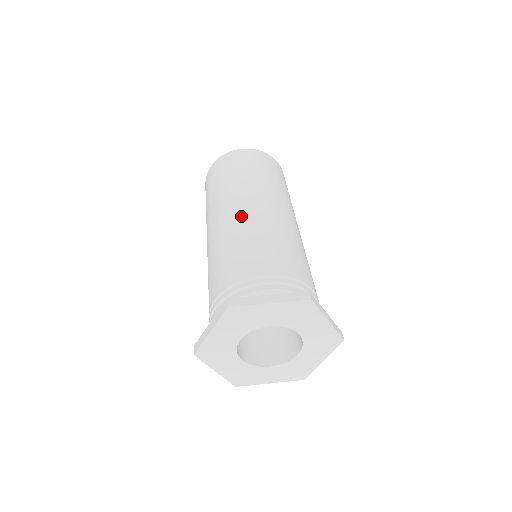
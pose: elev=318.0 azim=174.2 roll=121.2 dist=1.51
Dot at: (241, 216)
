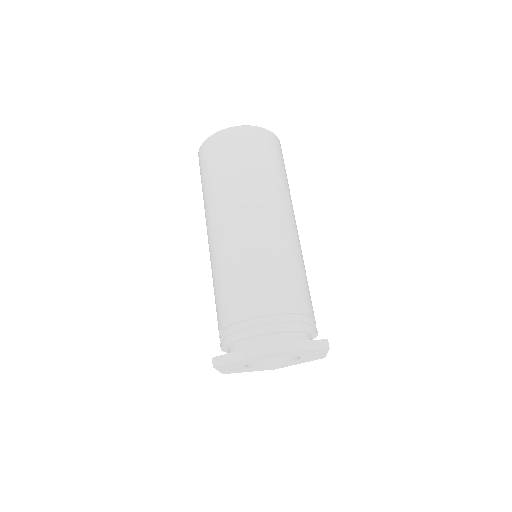
Dot at: (264, 231)
